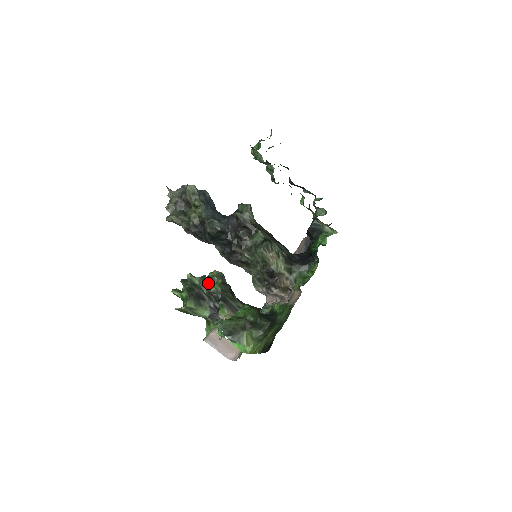
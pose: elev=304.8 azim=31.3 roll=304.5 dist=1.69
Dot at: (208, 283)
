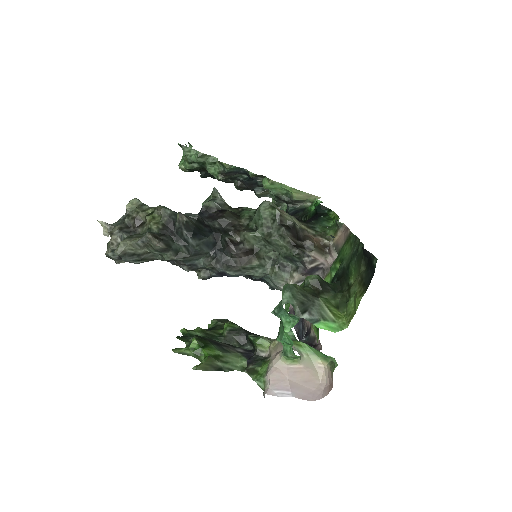
Dot at: (215, 331)
